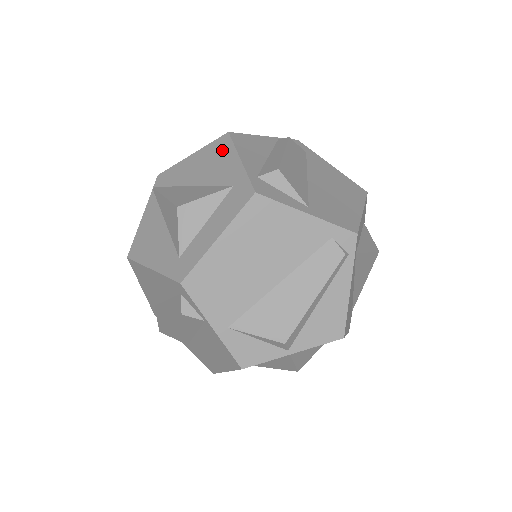
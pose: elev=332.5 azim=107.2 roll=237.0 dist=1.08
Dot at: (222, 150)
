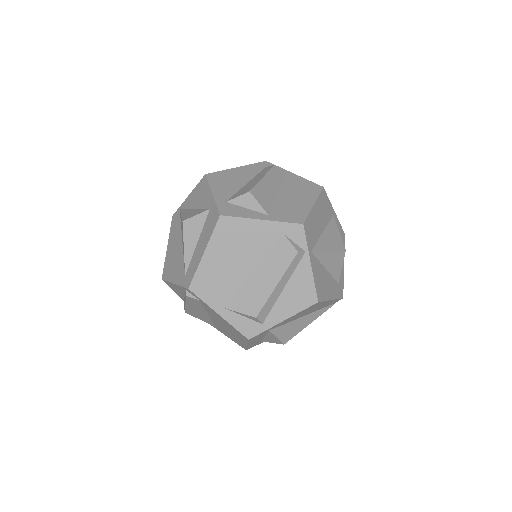
Dot at: occluded
